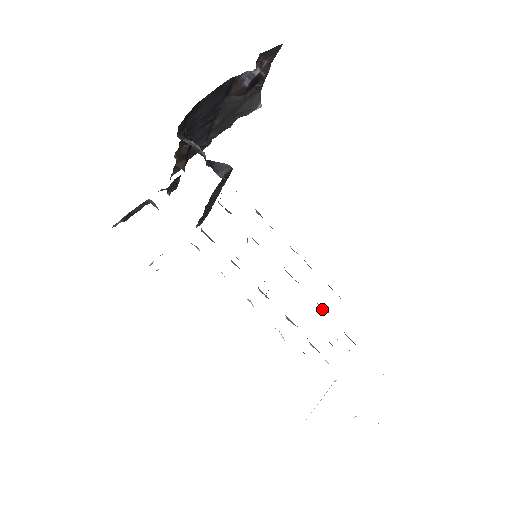
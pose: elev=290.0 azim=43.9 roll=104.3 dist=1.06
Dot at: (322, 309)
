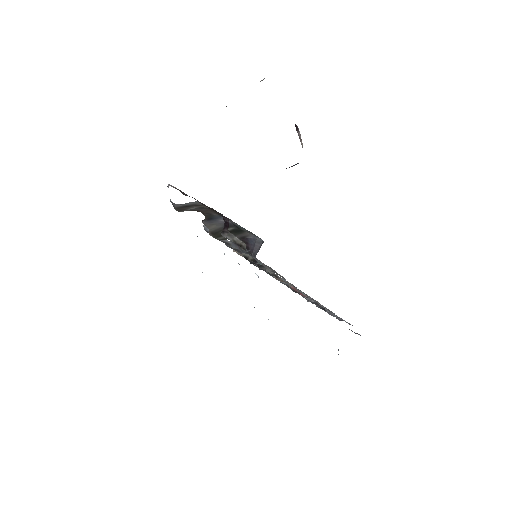
Dot at: (305, 297)
